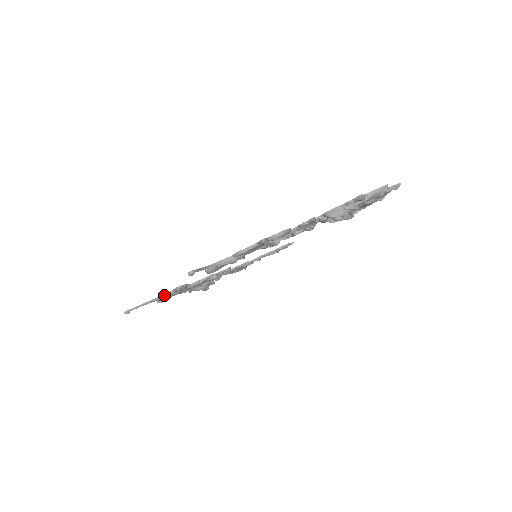
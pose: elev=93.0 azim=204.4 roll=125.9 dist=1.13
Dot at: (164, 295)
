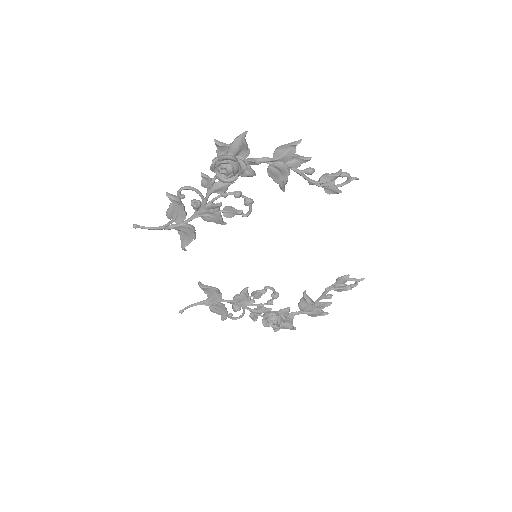
Dot at: (205, 300)
